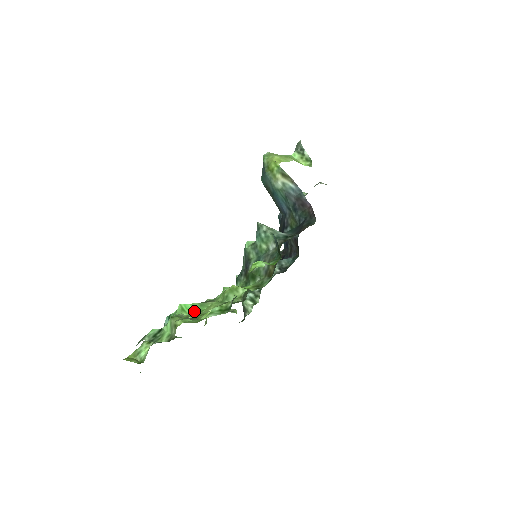
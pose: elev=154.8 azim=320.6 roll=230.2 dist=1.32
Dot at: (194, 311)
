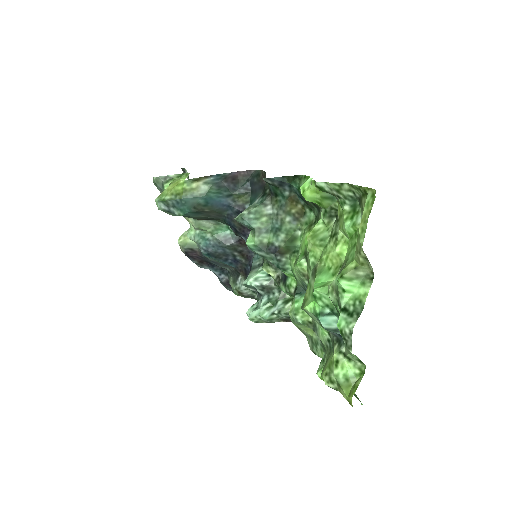
Dot at: (327, 277)
